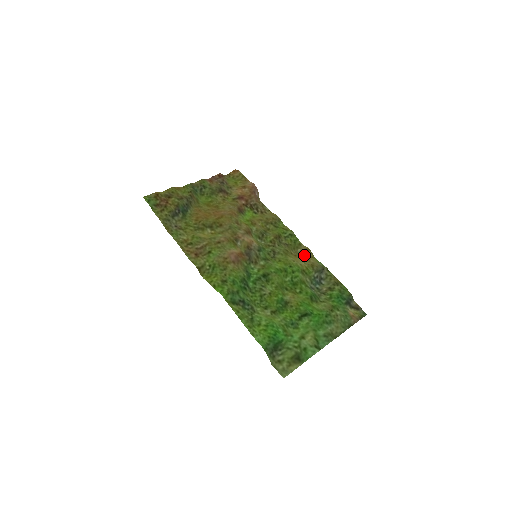
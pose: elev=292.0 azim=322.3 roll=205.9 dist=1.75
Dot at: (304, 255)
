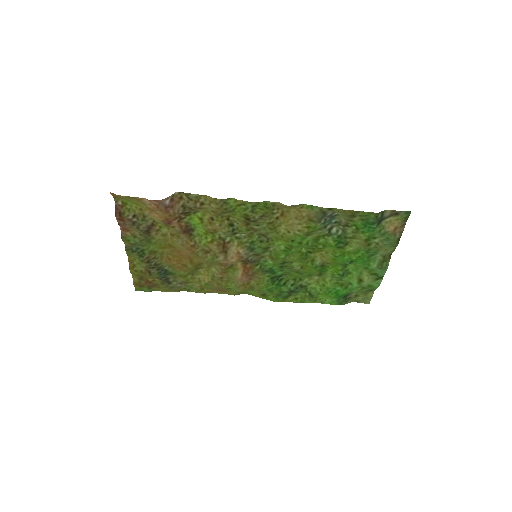
Dot at: (290, 209)
